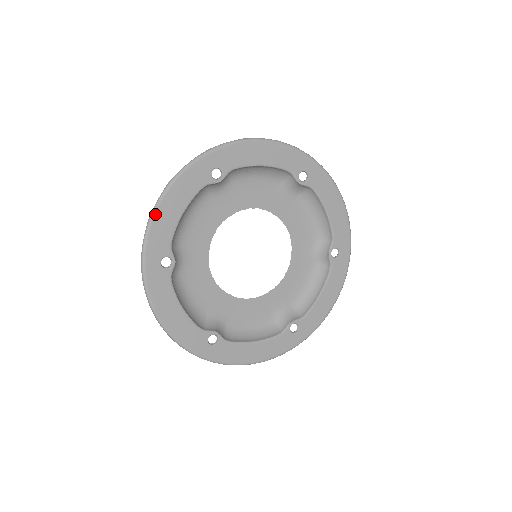
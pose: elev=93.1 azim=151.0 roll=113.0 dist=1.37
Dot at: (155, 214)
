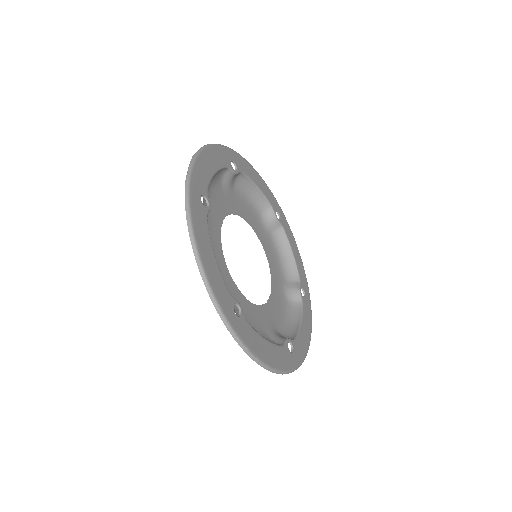
Dot at: (198, 156)
